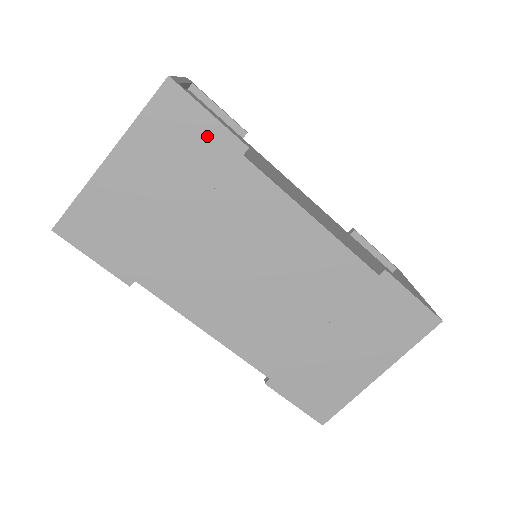
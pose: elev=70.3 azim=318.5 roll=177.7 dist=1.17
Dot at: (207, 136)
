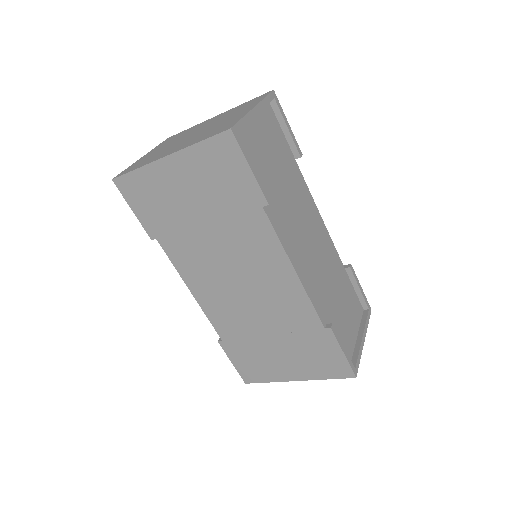
Dot at: (242, 181)
